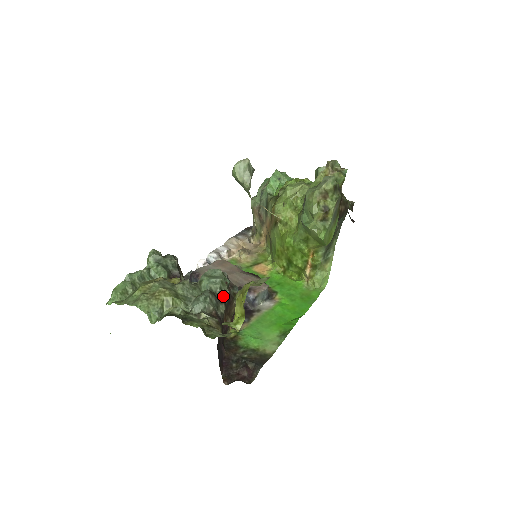
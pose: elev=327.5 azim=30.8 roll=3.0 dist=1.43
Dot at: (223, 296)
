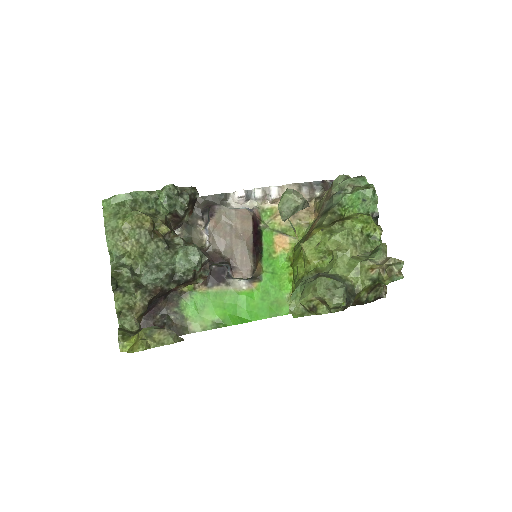
Dot at: (180, 280)
